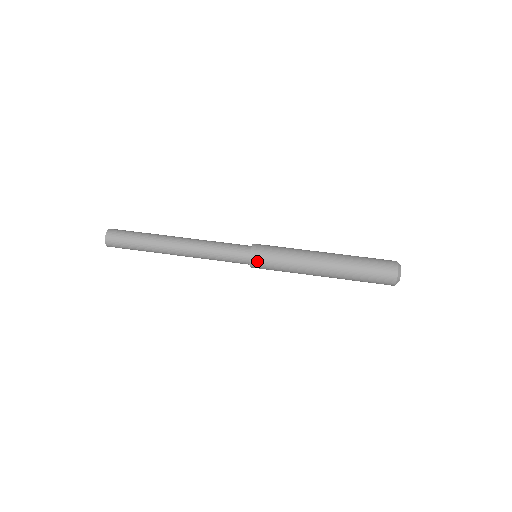
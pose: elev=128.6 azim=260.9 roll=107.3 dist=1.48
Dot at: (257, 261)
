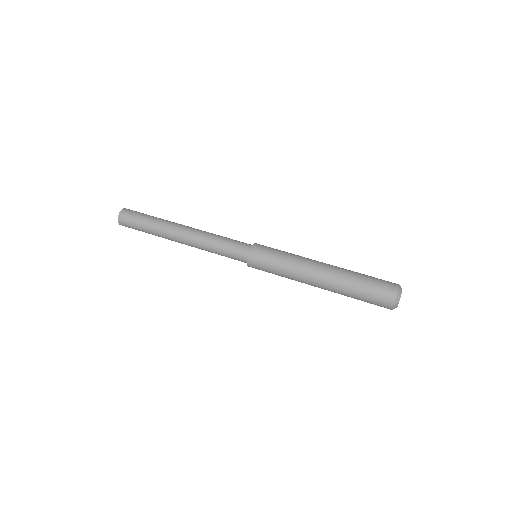
Dot at: (254, 265)
